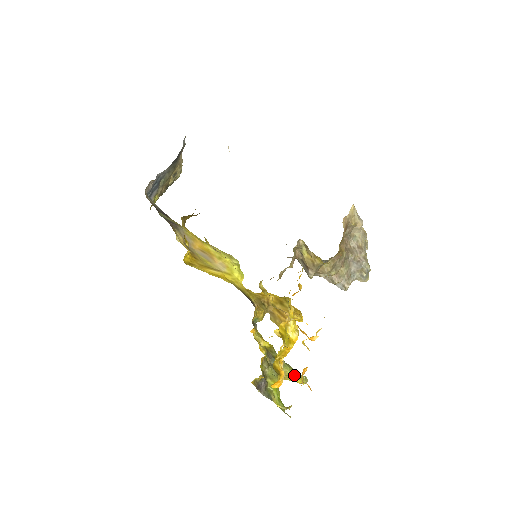
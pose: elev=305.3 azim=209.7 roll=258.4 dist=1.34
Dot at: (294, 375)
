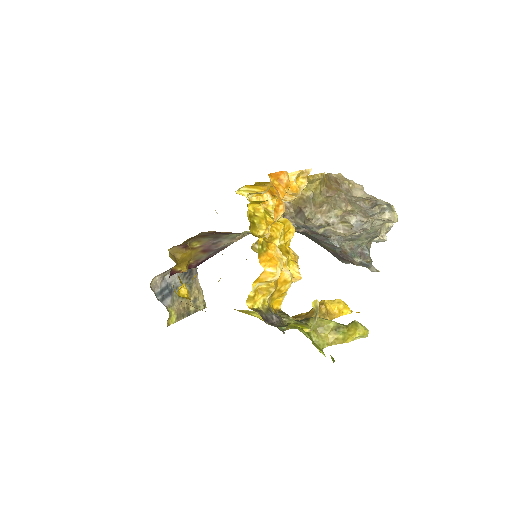
Dot at: (338, 324)
